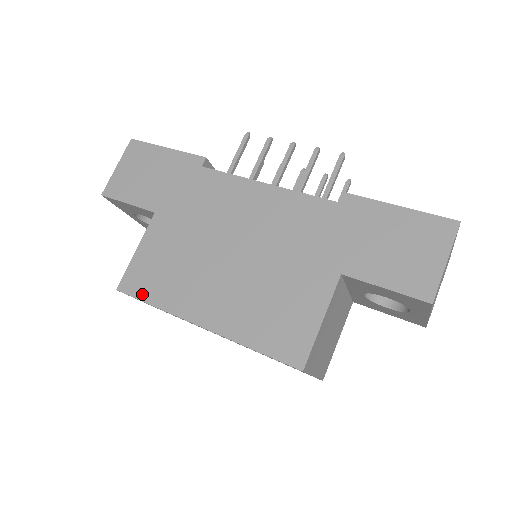
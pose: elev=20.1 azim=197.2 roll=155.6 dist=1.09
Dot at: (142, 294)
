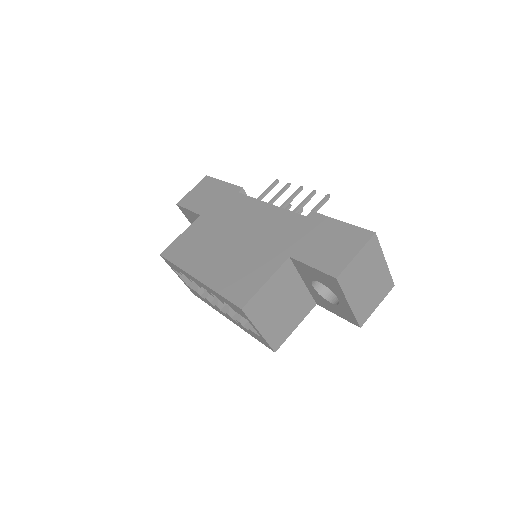
Dot at: (172, 258)
